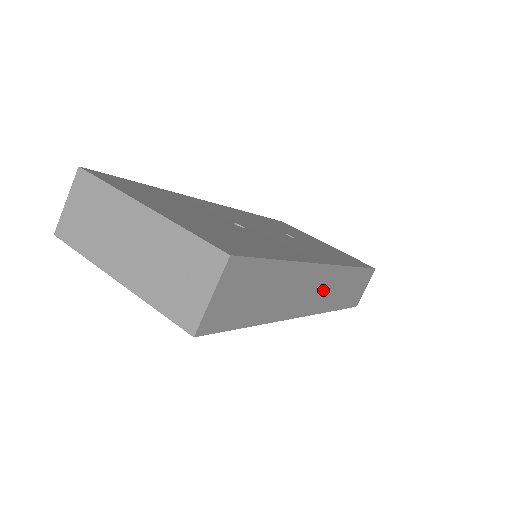
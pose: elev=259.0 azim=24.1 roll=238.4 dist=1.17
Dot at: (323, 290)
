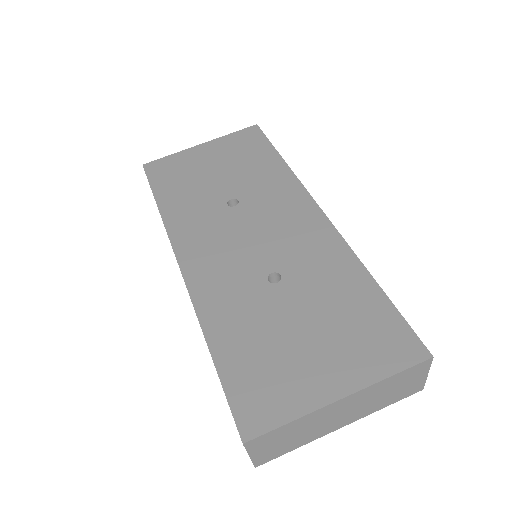
Dot at: occluded
